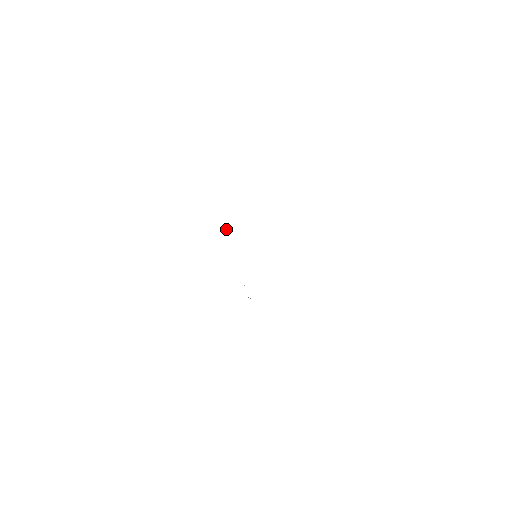
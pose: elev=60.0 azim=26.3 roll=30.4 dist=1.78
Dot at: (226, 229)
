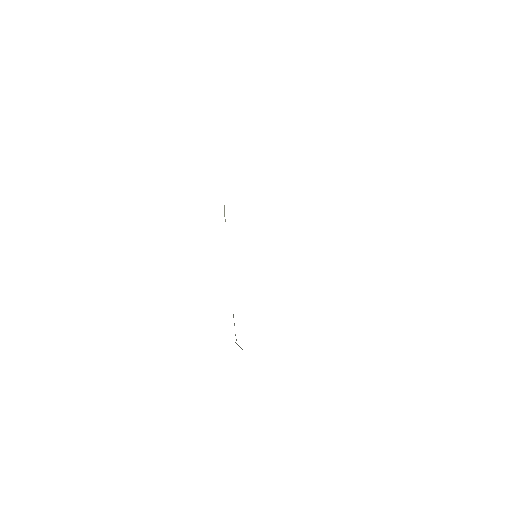
Dot at: (224, 206)
